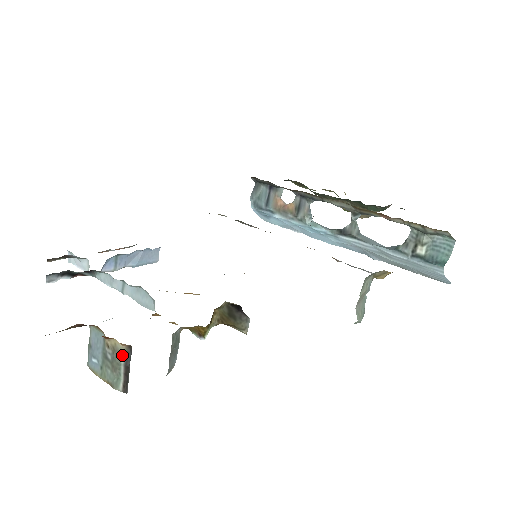
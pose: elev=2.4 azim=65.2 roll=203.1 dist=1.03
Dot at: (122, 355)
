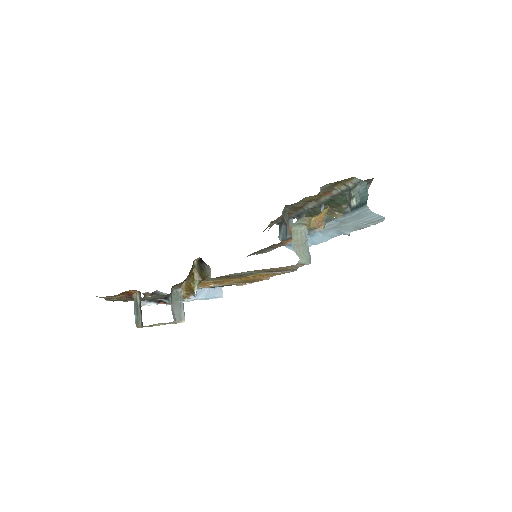
Dot at: (138, 300)
